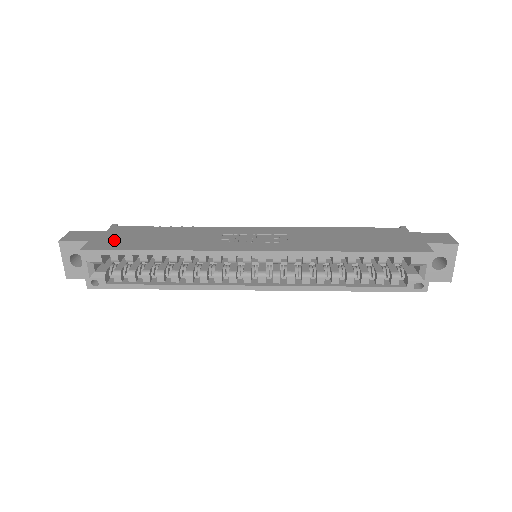
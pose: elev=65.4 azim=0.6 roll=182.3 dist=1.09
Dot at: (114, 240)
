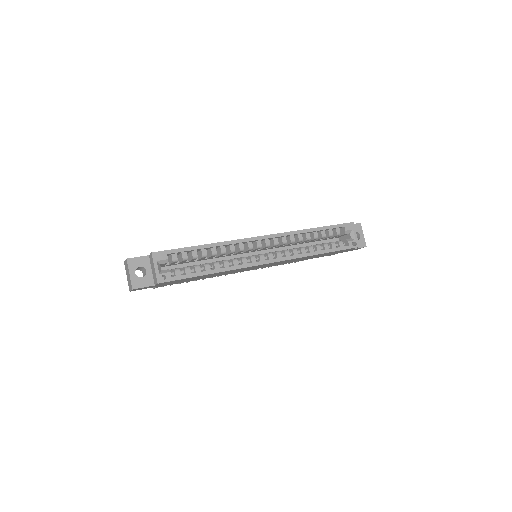
Dot at: occluded
